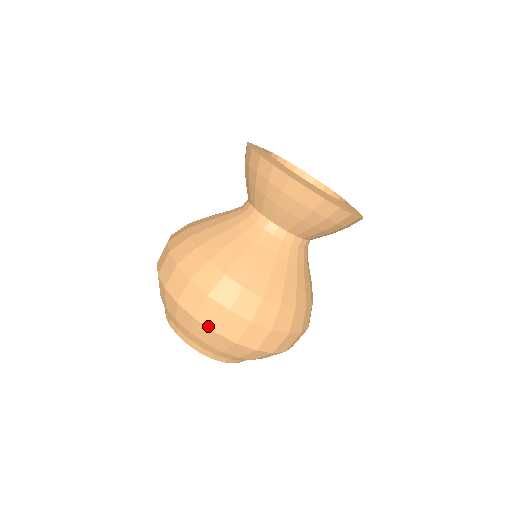
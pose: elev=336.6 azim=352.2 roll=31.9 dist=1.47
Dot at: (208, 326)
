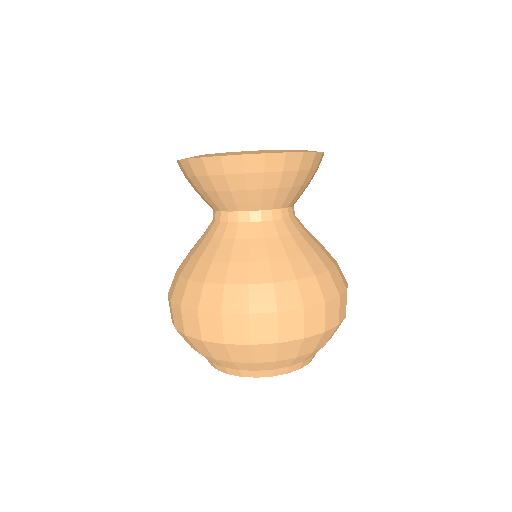
Dot at: (195, 337)
